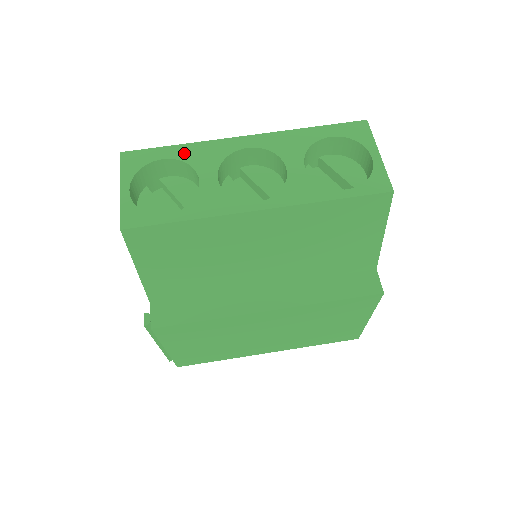
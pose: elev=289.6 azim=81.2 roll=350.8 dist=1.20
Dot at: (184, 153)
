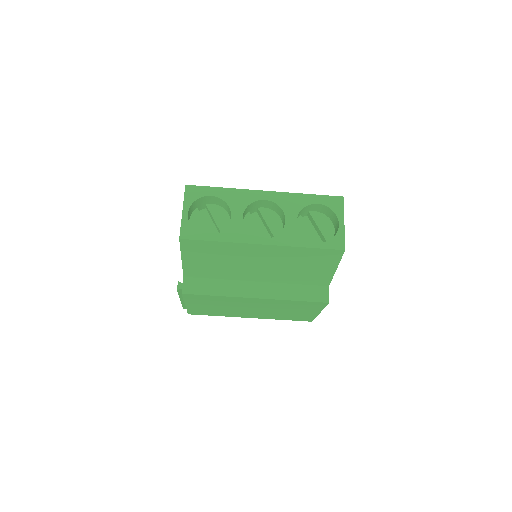
Dot at: (225, 195)
